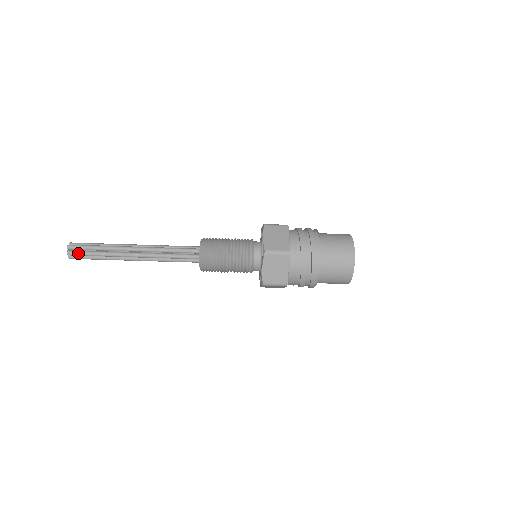
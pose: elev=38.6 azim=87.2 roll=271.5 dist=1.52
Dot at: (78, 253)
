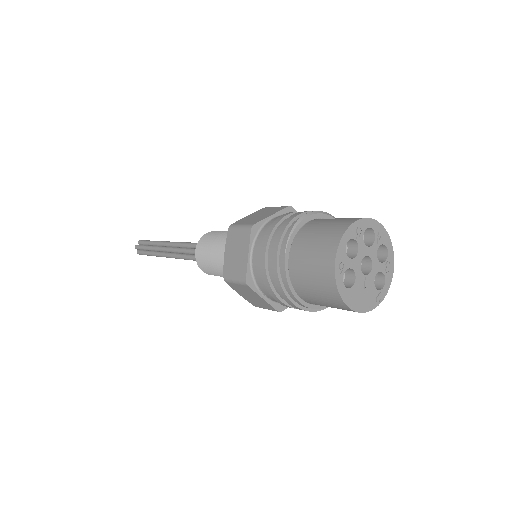
Dot at: (142, 254)
